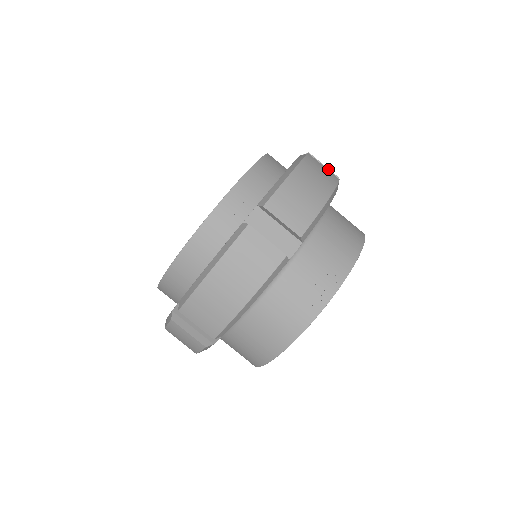
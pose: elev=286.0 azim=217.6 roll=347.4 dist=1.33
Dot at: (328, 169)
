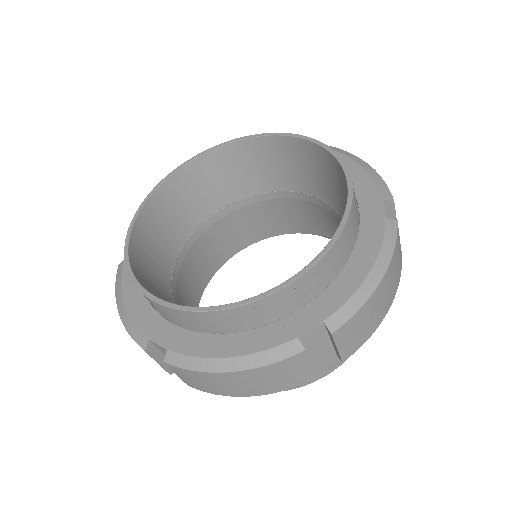
Dot at: occluded
